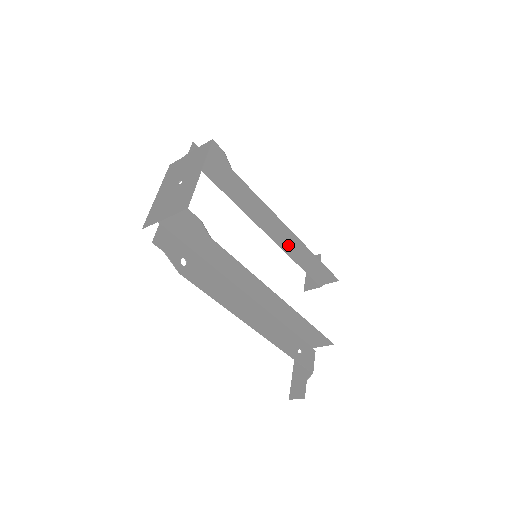
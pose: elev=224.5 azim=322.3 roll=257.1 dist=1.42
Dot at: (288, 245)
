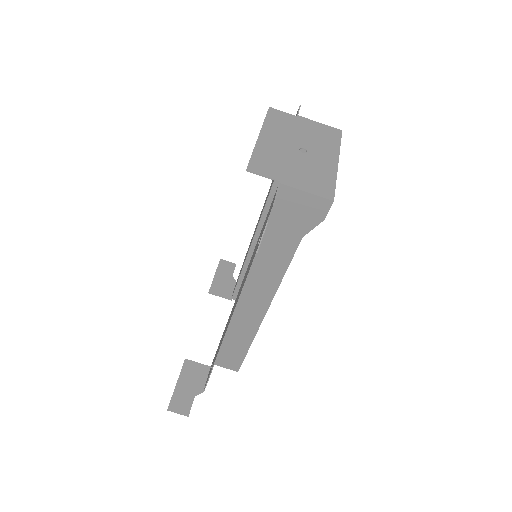
Dot at: occluded
